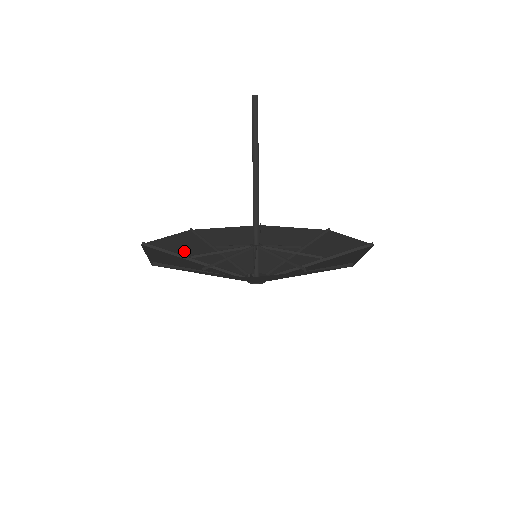
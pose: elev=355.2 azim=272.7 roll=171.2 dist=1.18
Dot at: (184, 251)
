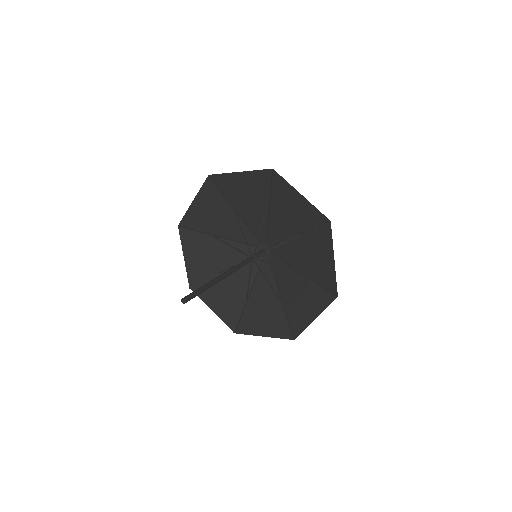
Dot at: (209, 222)
